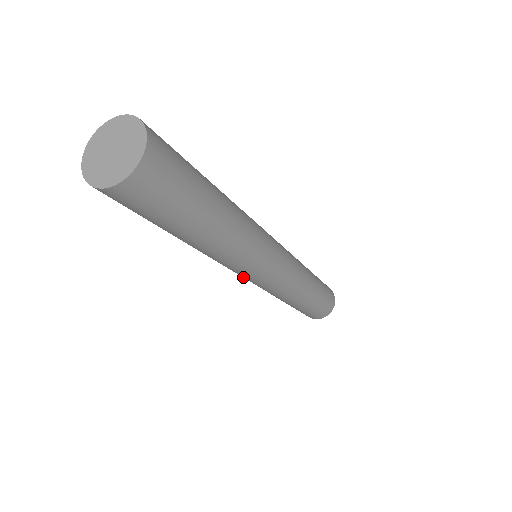
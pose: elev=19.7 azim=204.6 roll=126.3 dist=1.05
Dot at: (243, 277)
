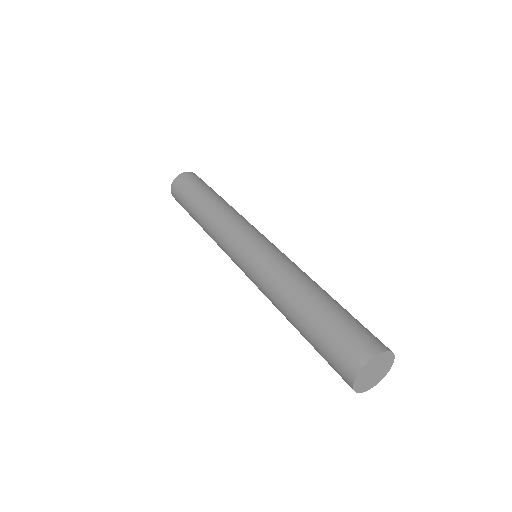
Dot at: occluded
